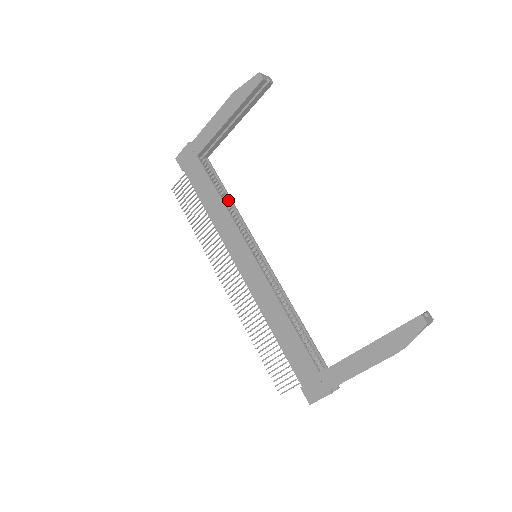
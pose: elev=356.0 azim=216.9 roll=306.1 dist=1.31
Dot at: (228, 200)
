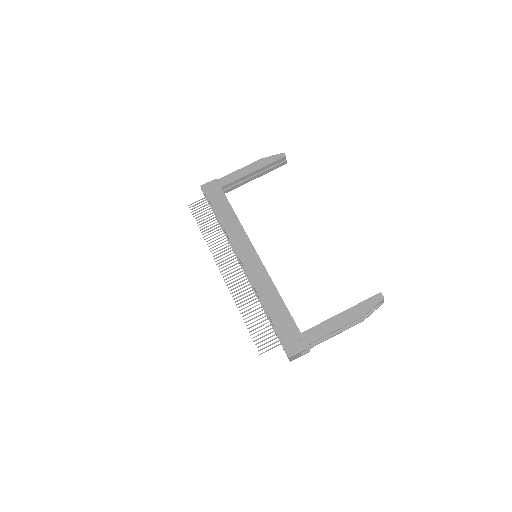
Dot at: occluded
